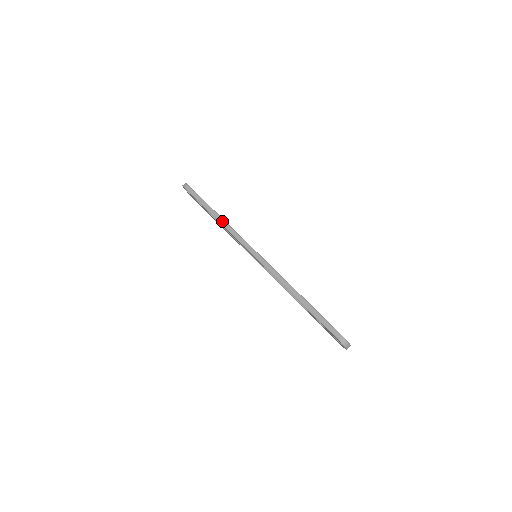
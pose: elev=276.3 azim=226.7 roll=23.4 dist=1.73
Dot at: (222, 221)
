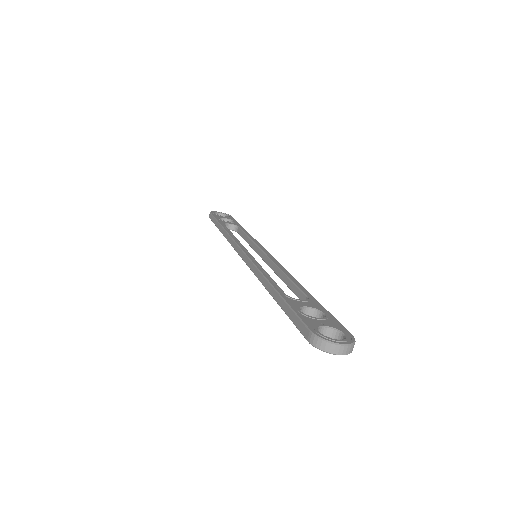
Dot at: (225, 234)
